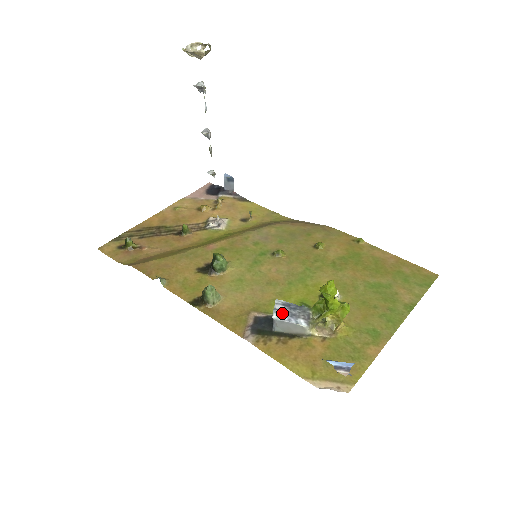
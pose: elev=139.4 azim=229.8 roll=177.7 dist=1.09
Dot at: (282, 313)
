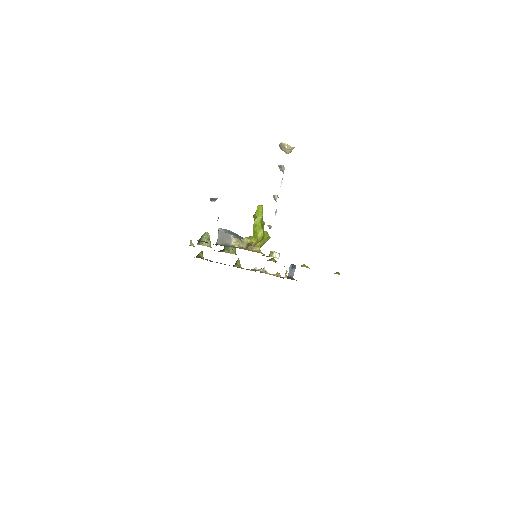
Dot at: (226, 231)
